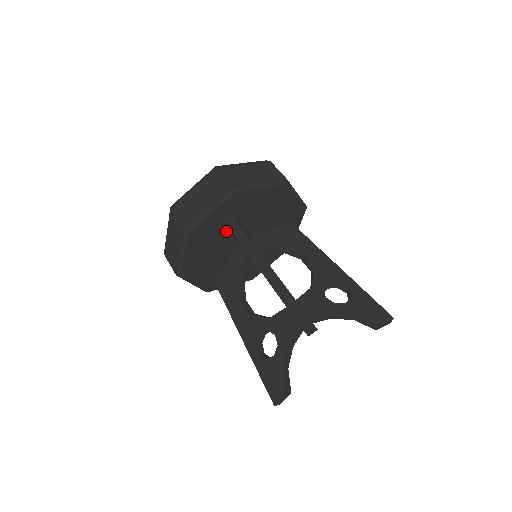
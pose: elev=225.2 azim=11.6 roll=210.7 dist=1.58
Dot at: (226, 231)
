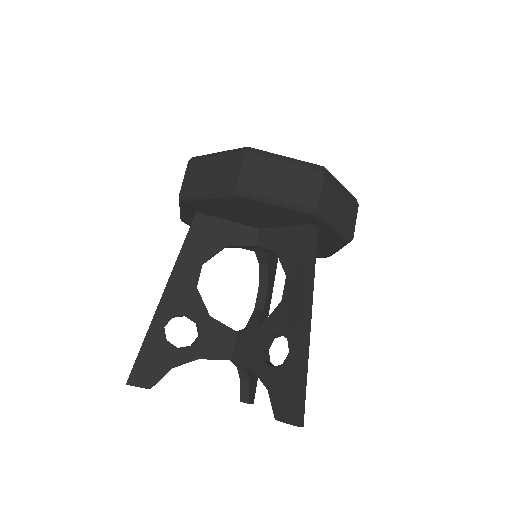
Dot at: occluded
